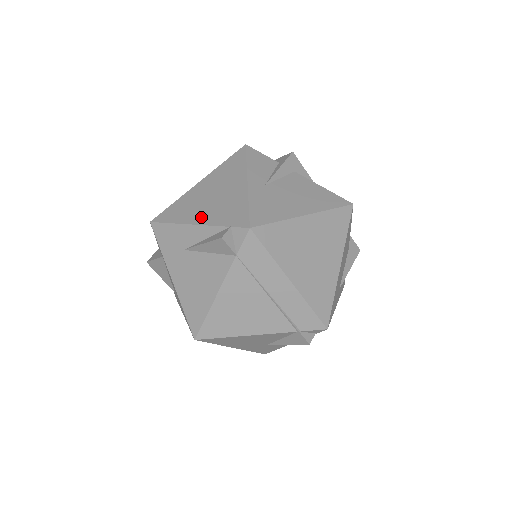
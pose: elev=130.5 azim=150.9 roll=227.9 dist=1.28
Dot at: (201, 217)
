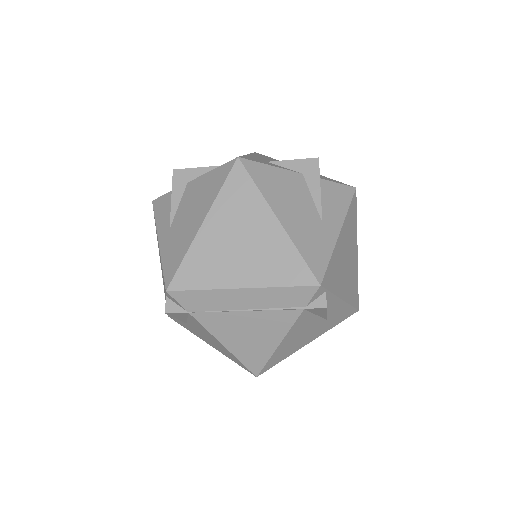
Dot at: occluded
